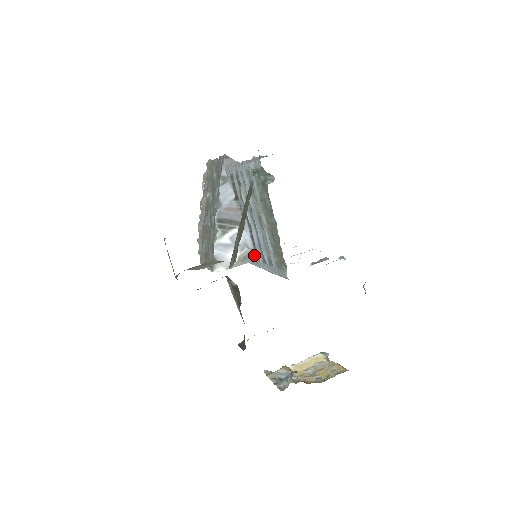
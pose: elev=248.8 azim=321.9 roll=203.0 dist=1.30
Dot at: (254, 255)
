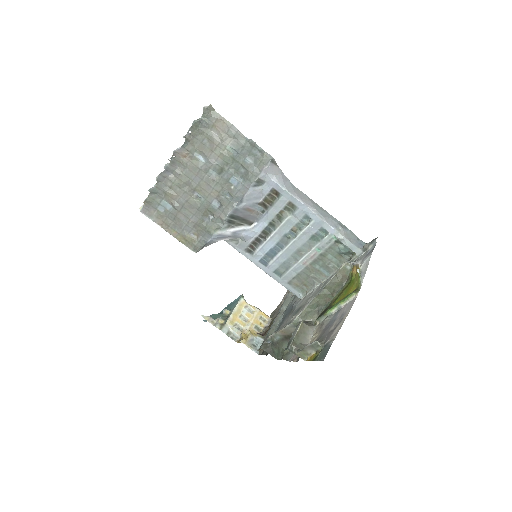
Dot at: (244, 246)
